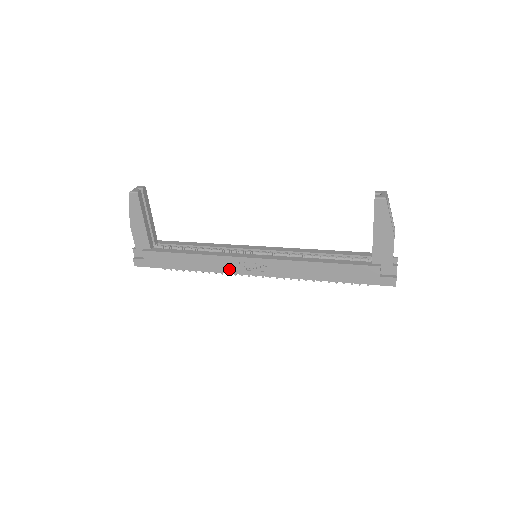
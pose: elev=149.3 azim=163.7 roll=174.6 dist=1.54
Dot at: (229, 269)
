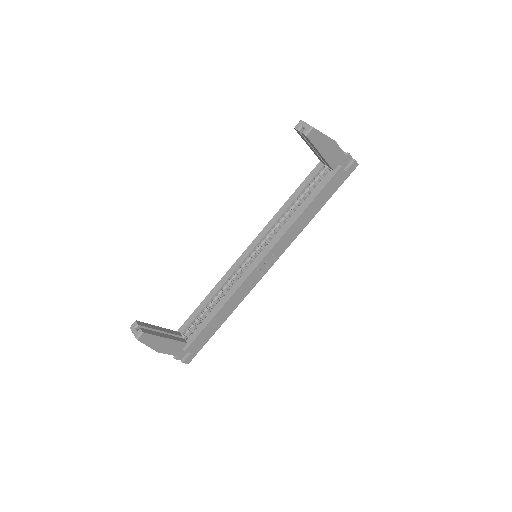
Dot at: (252, 285)
